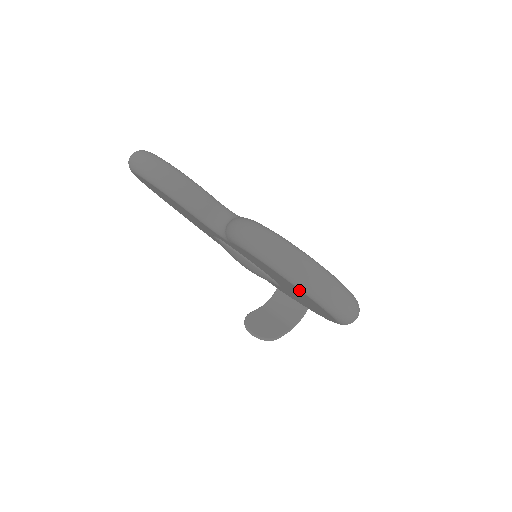
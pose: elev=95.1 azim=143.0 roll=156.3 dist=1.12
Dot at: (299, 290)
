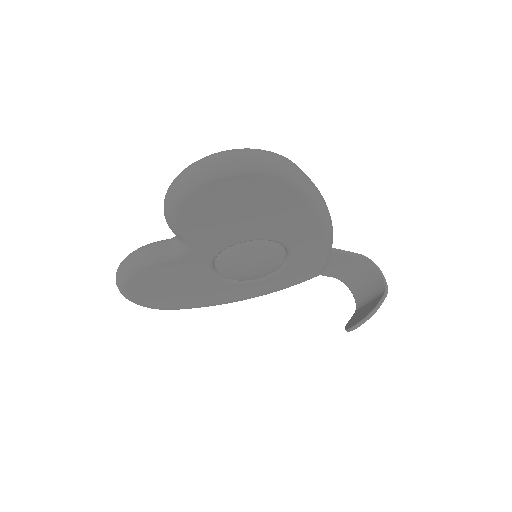
Dot at: (215, 184)
